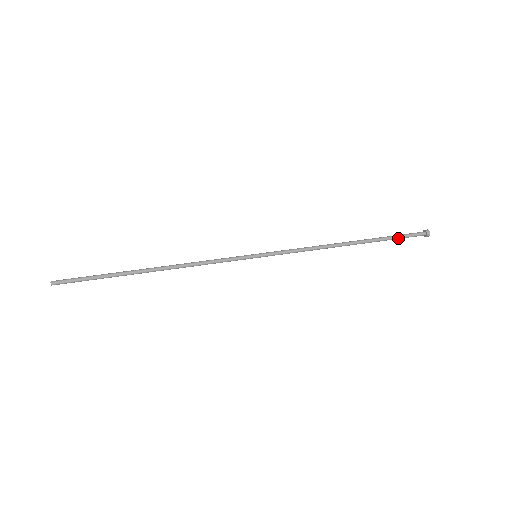
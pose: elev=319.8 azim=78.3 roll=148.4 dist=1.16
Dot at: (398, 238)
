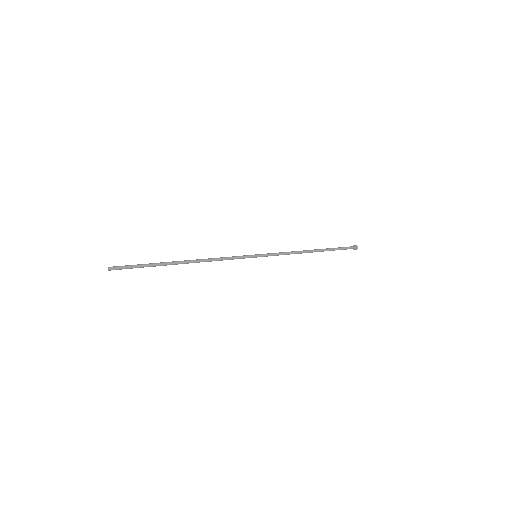
Dot at: (340, 248)
